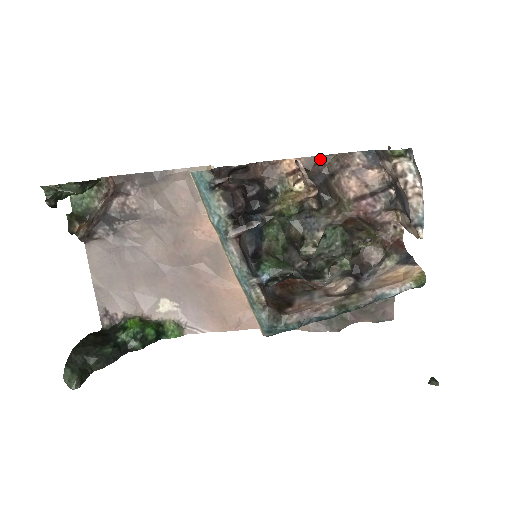
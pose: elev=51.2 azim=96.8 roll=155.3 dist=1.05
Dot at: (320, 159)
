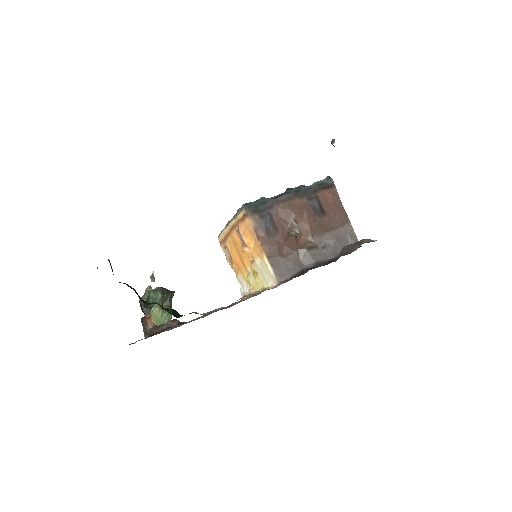
Dot at: occluded
